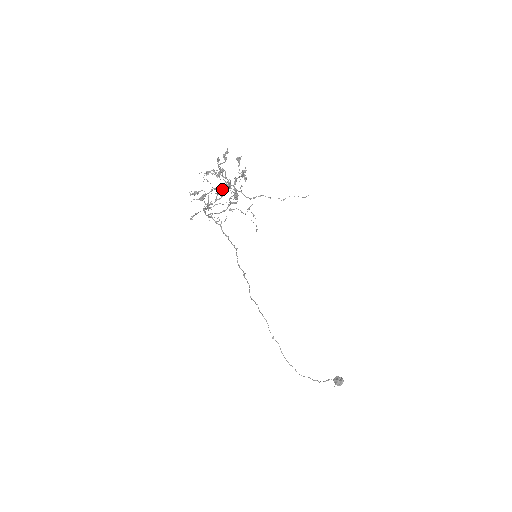
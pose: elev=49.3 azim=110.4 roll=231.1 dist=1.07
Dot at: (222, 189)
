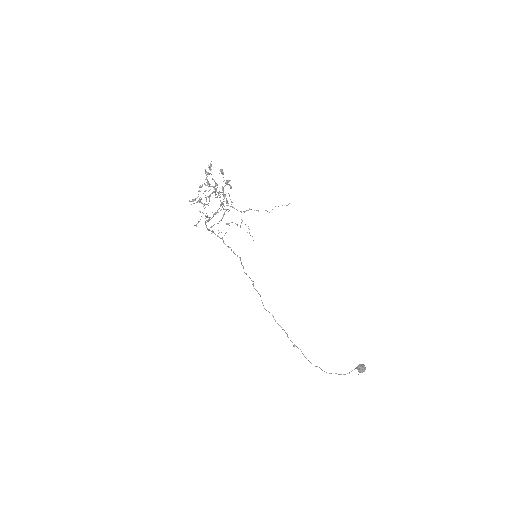
Dot at: occluded
